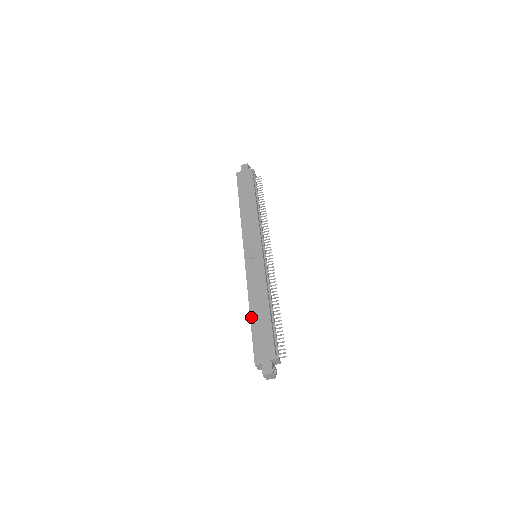
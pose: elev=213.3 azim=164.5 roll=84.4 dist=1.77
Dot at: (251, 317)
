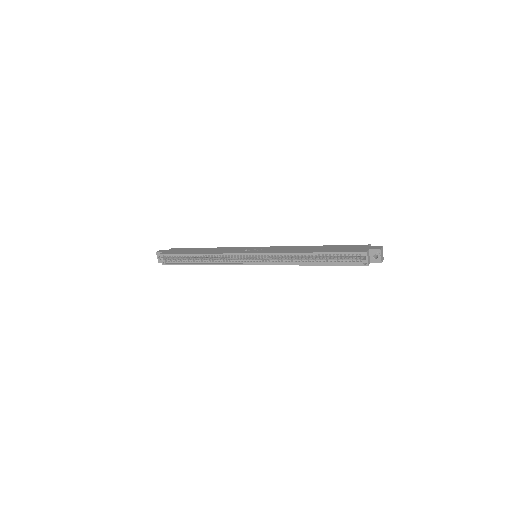
Dot at: (317, 252)
